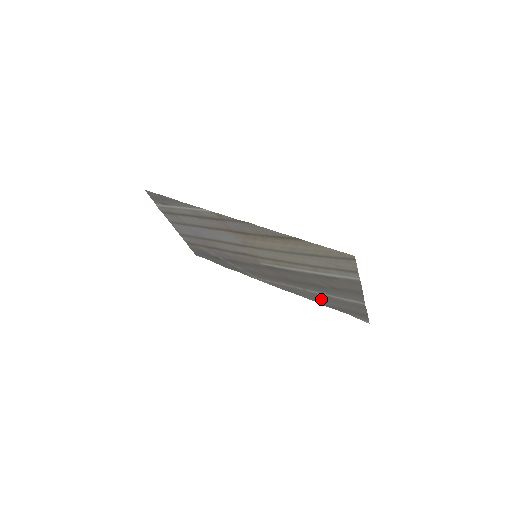
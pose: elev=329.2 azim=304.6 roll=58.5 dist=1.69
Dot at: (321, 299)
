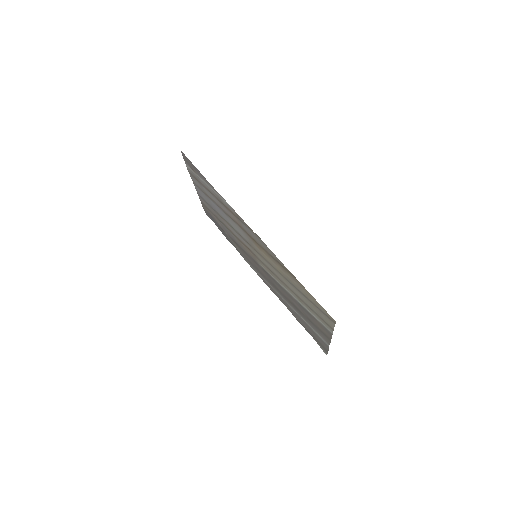
Dot at: (296, 315)
